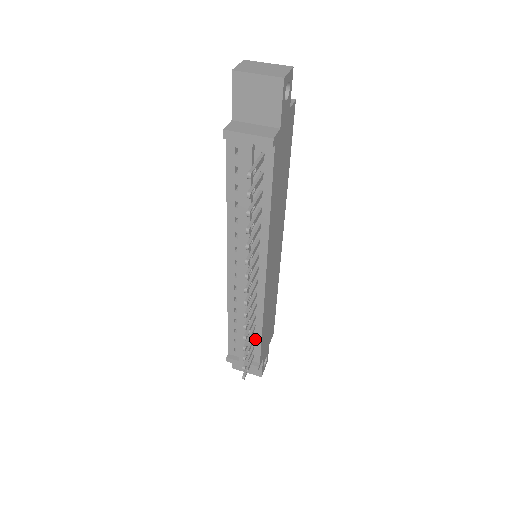
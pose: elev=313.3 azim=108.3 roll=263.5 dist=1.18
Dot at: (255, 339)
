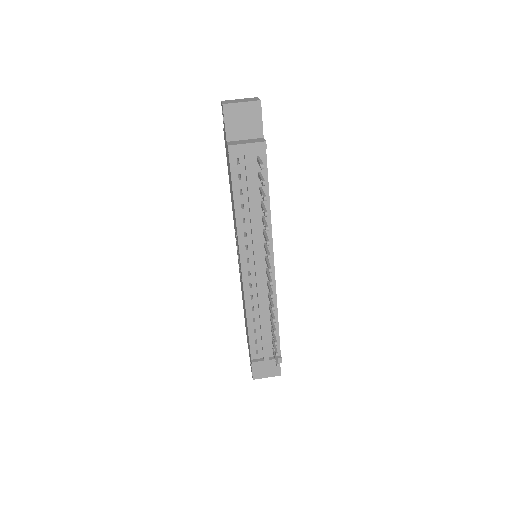
Dot at: occluded
